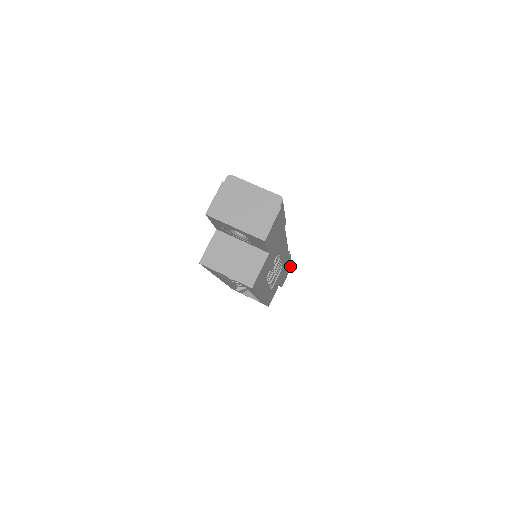
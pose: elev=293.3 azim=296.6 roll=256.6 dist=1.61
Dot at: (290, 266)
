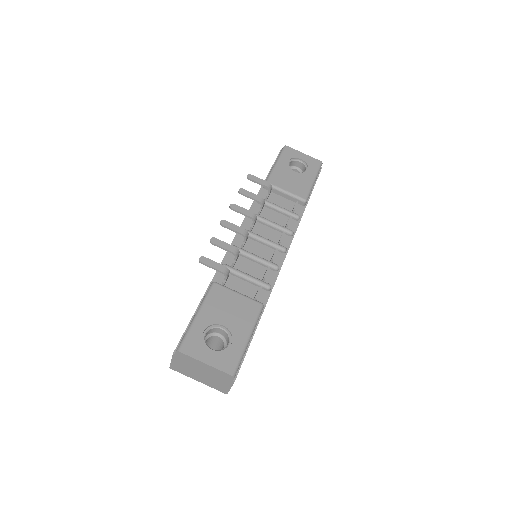
Dot at: (318, 176)
